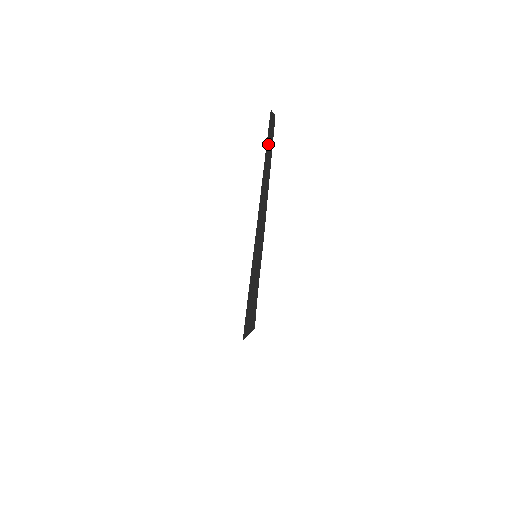
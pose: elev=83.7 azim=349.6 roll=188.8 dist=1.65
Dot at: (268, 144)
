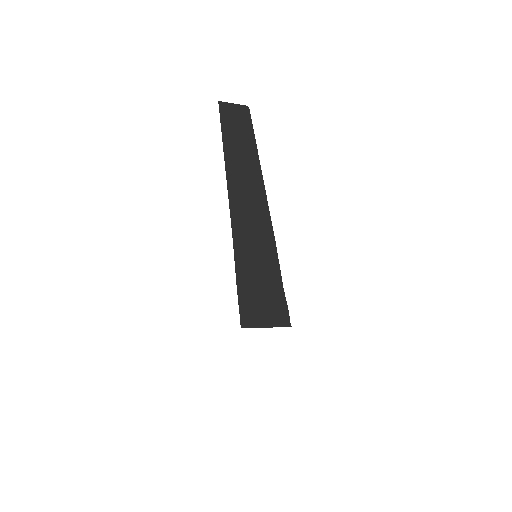
Dot at: (233, 140)
